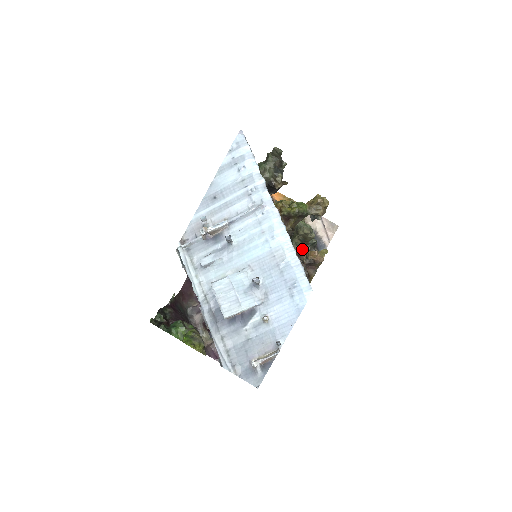
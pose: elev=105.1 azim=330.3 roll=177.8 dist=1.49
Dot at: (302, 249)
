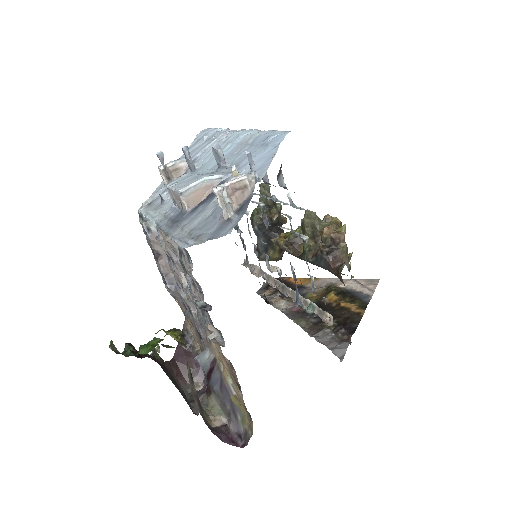
Dot at: (318, 248)
